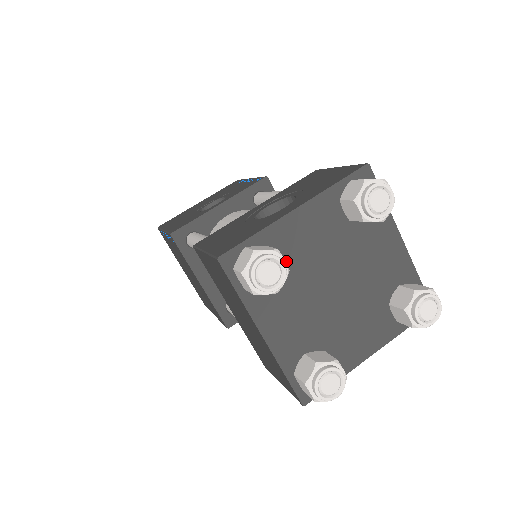
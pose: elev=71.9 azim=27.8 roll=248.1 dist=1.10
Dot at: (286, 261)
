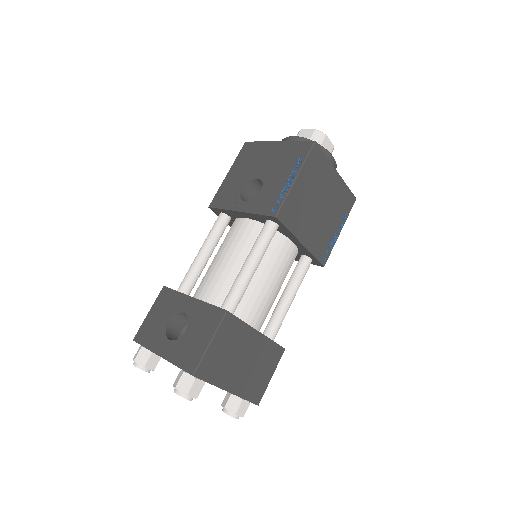
Dot at: occluded
